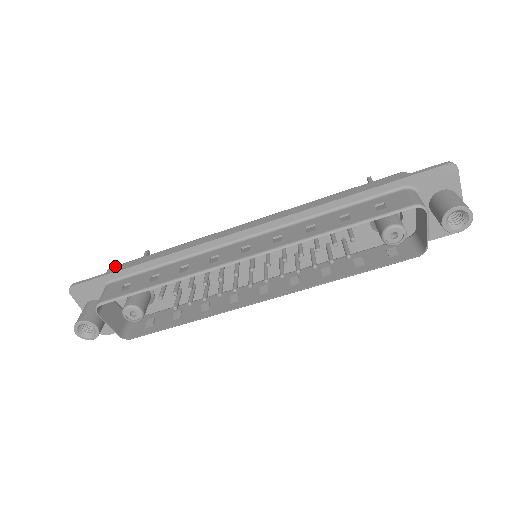
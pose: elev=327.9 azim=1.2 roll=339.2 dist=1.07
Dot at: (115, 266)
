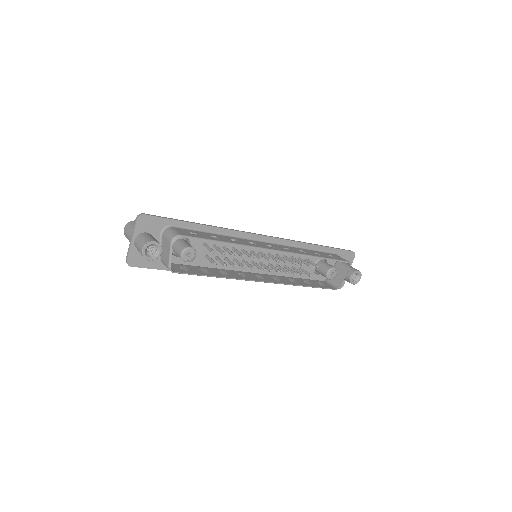
Dot at: occluded
